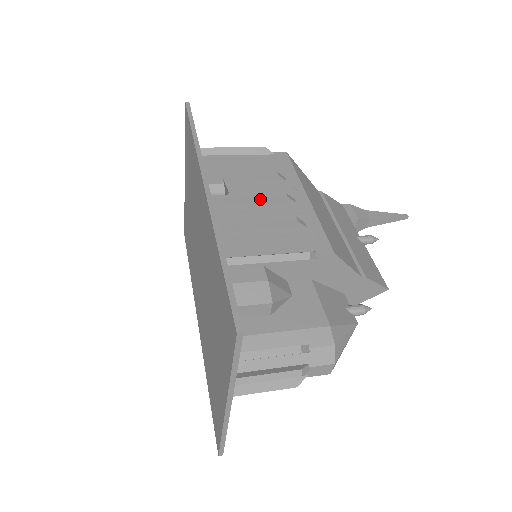
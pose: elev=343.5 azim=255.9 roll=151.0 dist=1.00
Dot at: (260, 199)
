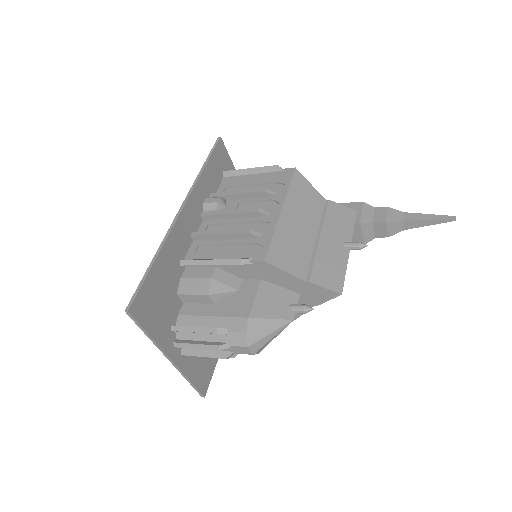
Dot at: (238, 214)
